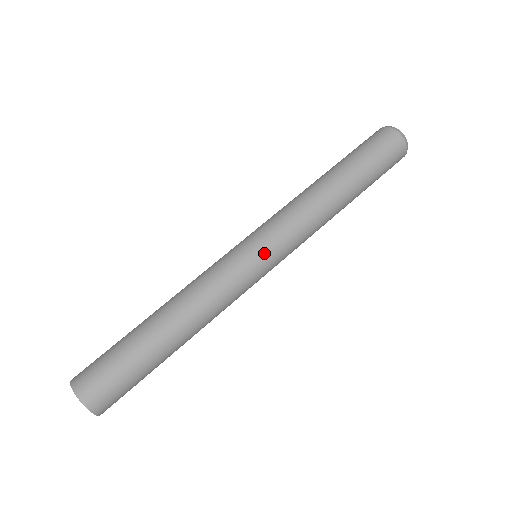
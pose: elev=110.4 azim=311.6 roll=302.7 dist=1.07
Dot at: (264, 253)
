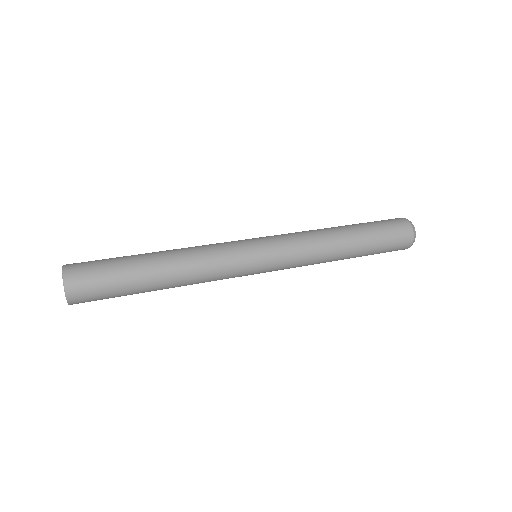
Dot at: (262, 247)
